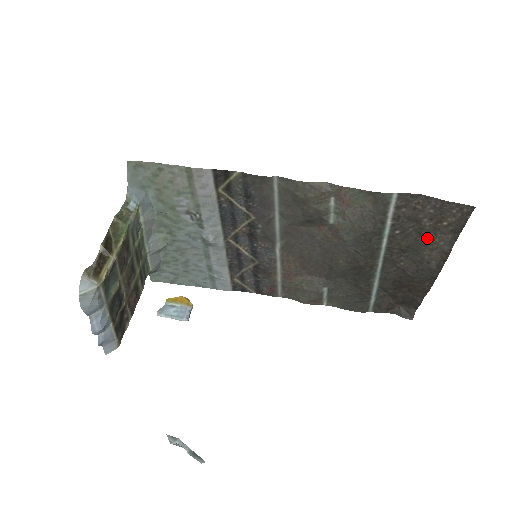
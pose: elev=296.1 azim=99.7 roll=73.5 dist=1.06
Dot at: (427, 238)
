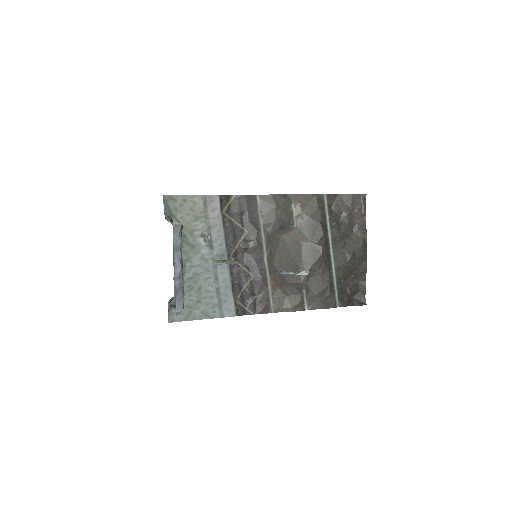
Dot at: (351, 225)
